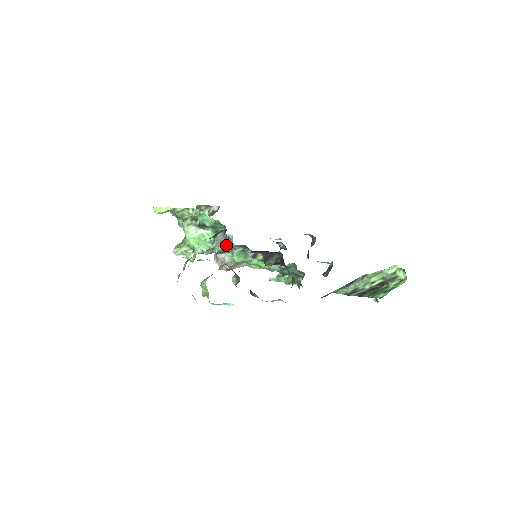
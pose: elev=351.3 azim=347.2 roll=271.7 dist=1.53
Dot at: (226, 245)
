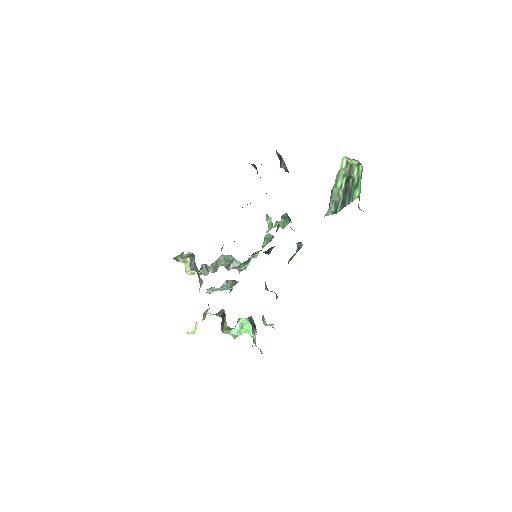
Dot at: occluded
